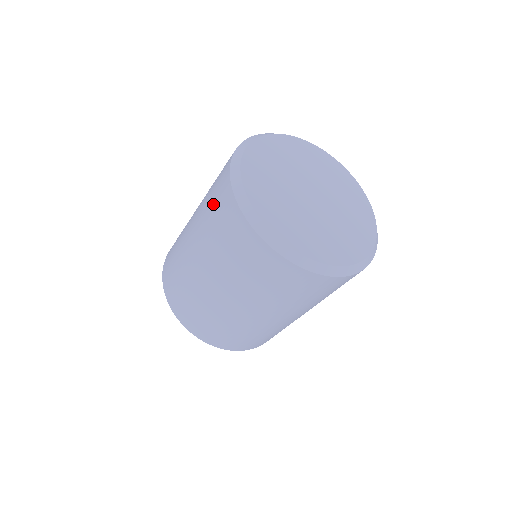
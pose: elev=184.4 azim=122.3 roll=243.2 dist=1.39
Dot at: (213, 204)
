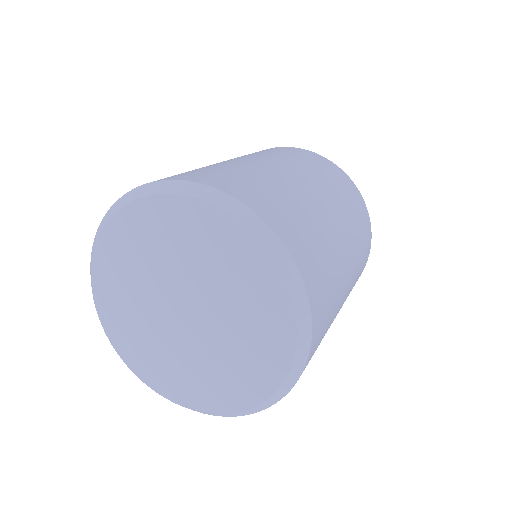
Dot at: occluded
